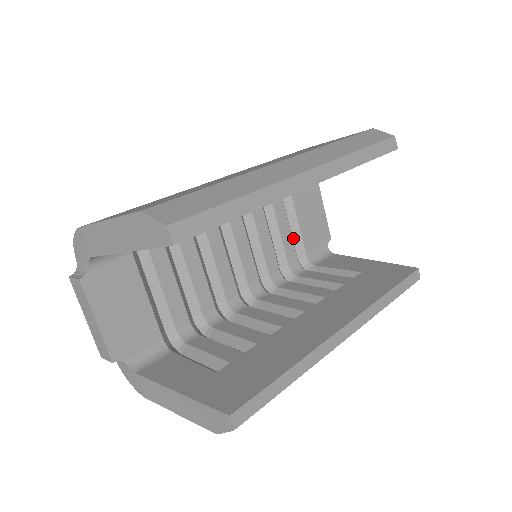
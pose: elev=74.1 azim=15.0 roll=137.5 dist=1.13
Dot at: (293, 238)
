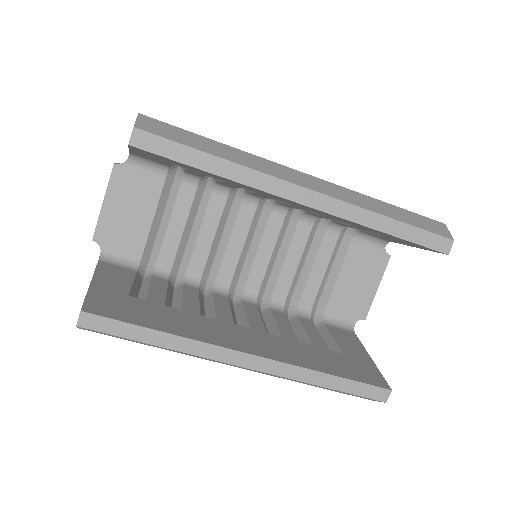
Dot at: (325, 286)
